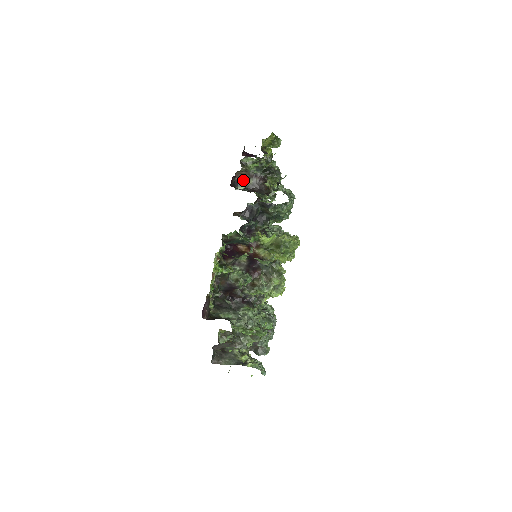
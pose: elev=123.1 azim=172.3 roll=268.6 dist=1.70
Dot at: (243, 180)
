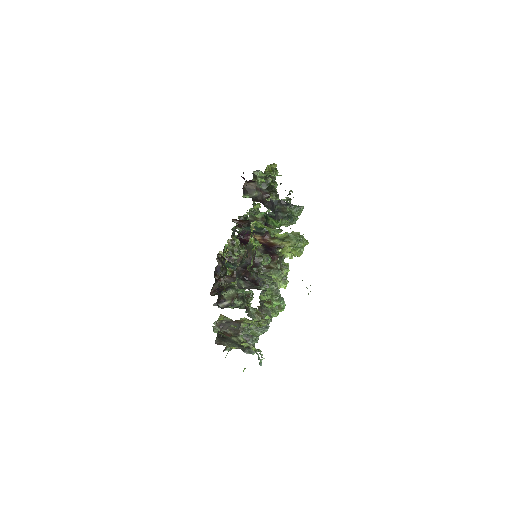
Dot at: (250, 190)
